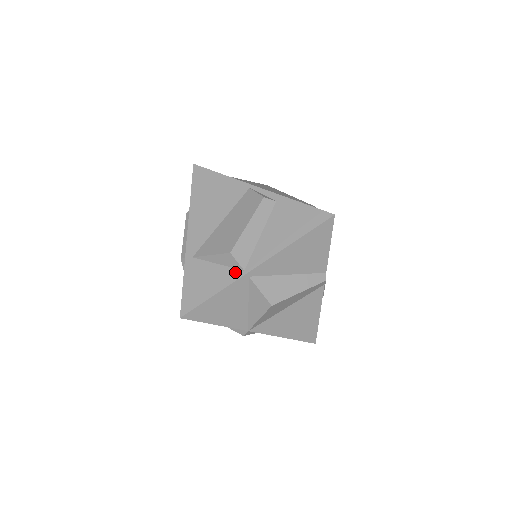
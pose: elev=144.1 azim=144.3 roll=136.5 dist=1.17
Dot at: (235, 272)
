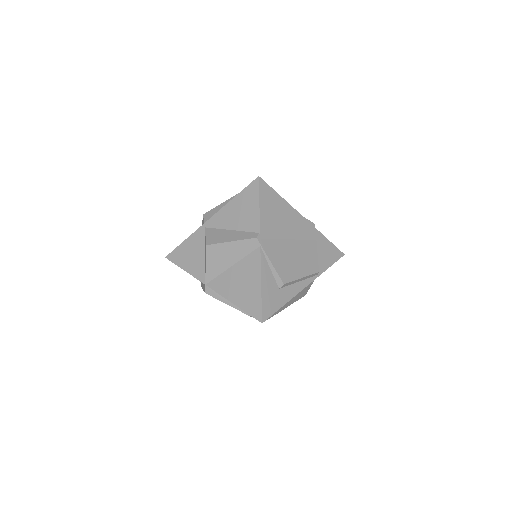
Dot at: occluded
